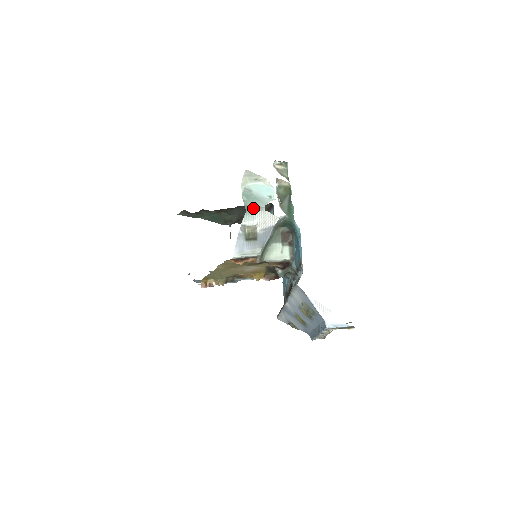
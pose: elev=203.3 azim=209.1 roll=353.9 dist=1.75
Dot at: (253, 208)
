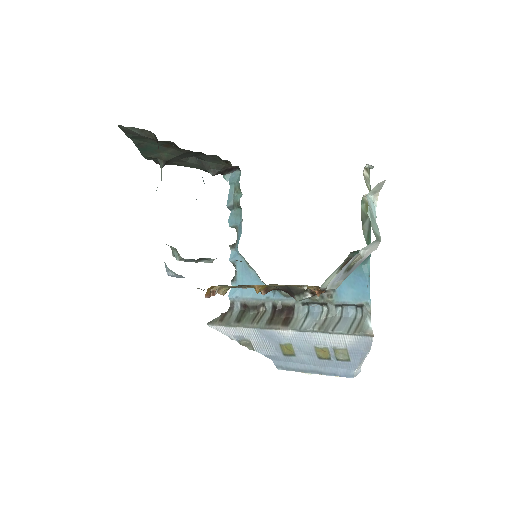
Dot at: (378, 236)
